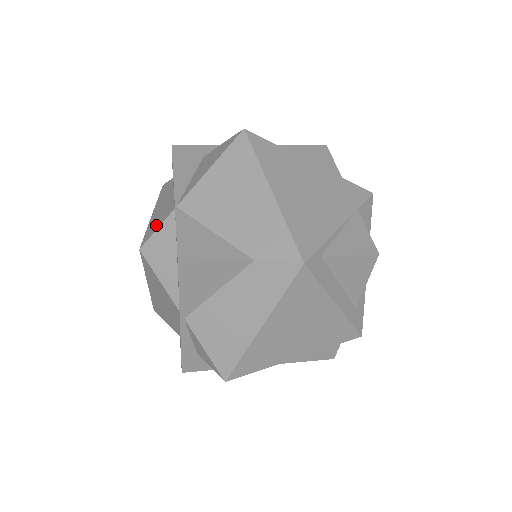
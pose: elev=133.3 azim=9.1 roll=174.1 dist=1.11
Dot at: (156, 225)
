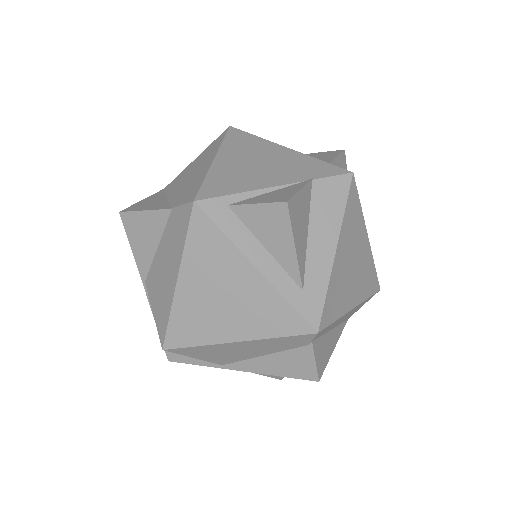
Dot at: occluded
